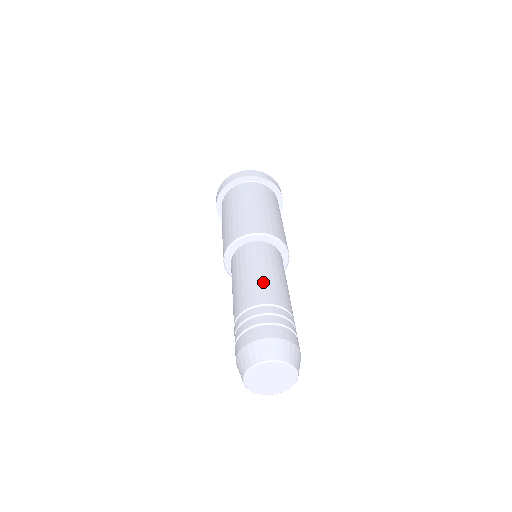
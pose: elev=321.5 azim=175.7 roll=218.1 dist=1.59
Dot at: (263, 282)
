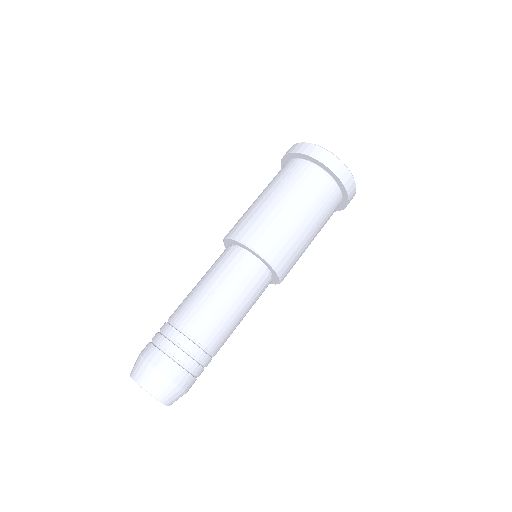
Dot at: (206, 307)
